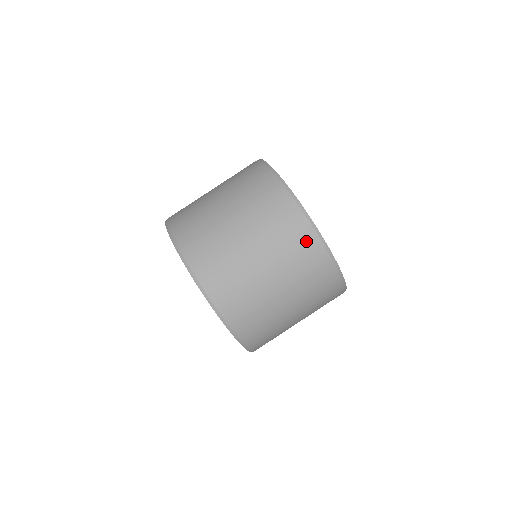
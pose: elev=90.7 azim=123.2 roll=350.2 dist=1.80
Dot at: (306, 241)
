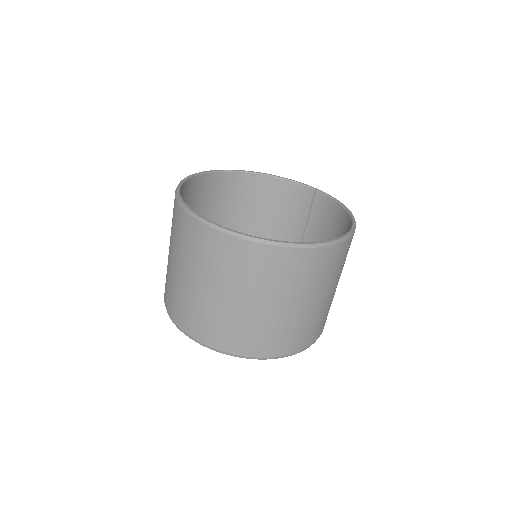
Dot at: occluded
